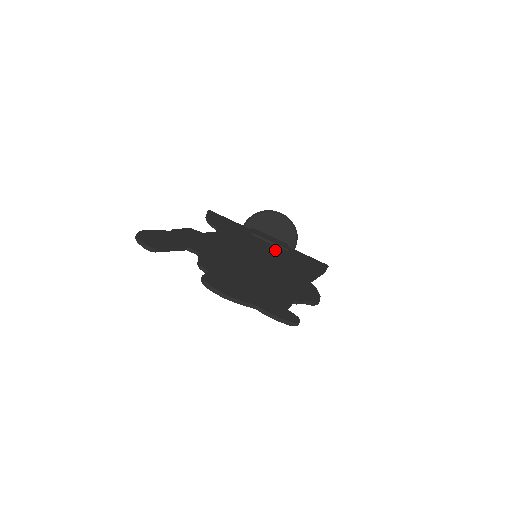
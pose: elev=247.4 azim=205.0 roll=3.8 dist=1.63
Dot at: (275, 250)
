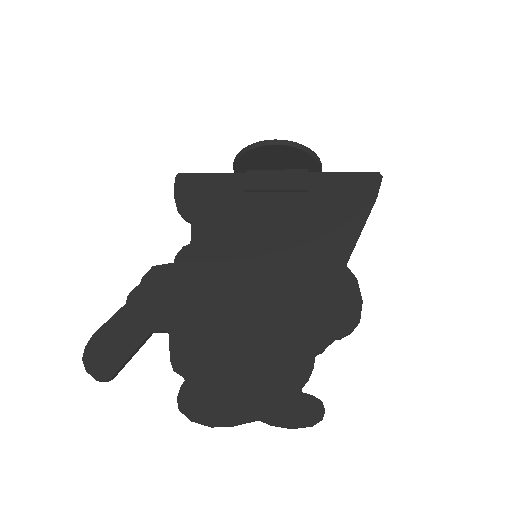
Dot at: (286, 209)
